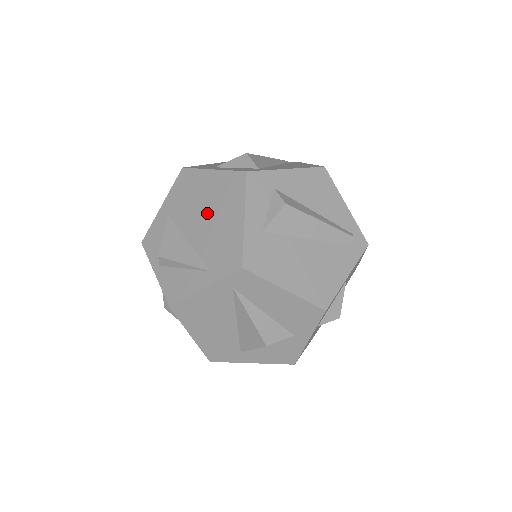
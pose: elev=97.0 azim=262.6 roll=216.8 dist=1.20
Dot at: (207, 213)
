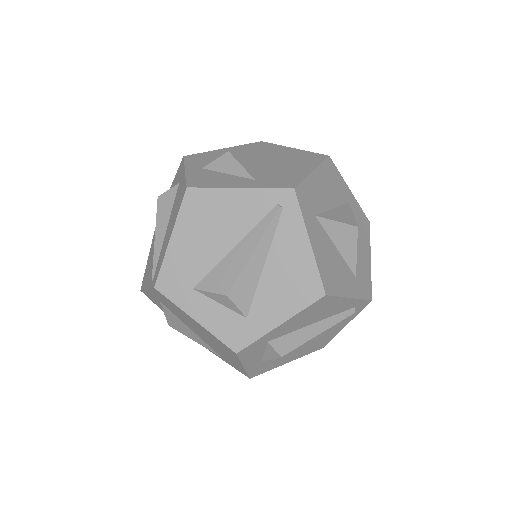
Dot at: (204, 336)
